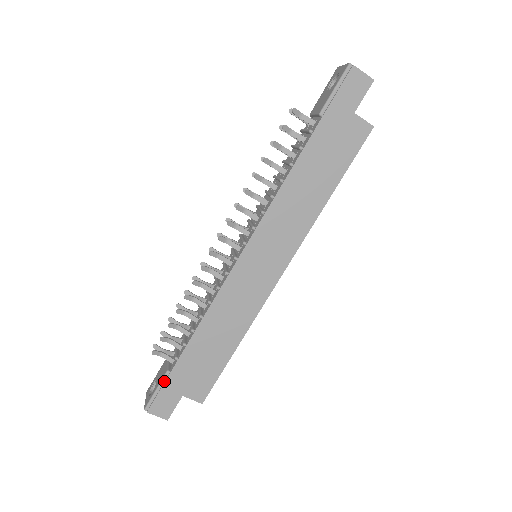
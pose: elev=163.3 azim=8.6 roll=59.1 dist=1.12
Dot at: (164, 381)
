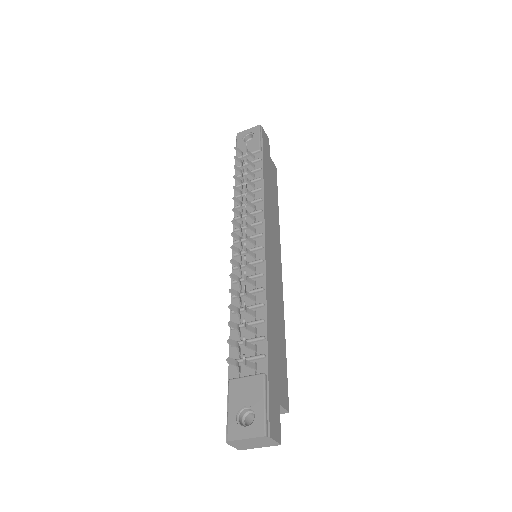
Dot at: (266, 387)
